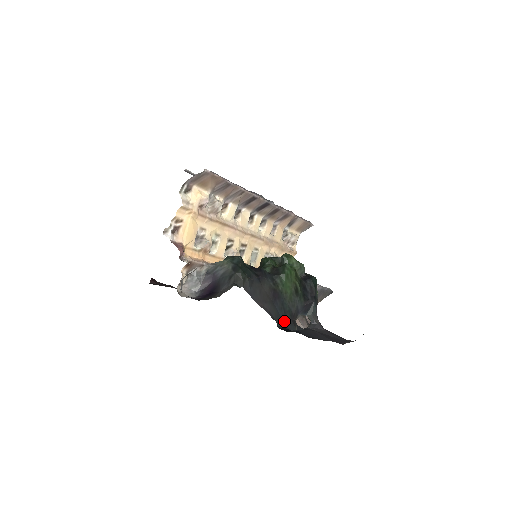
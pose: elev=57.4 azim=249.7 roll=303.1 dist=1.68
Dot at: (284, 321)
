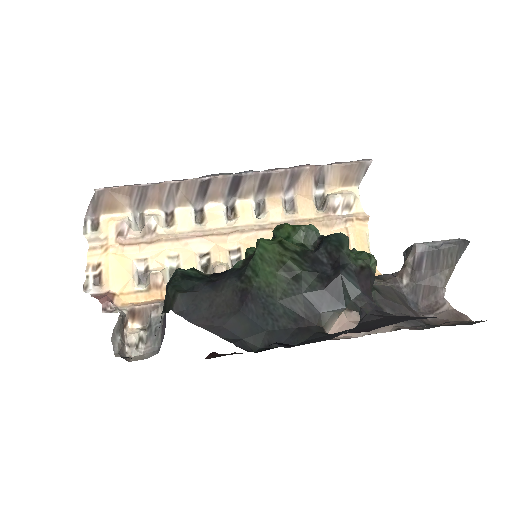
Dot at: (274, 335)
